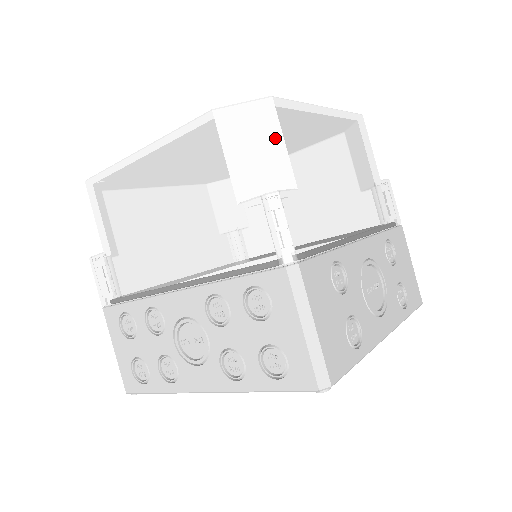
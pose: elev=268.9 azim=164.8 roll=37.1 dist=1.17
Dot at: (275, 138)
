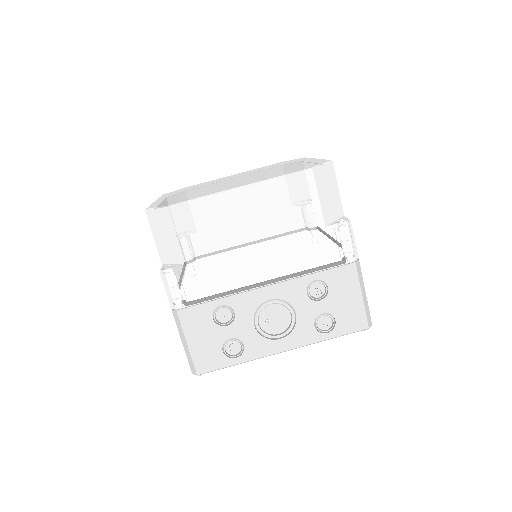
Dot at: (172, 232)
